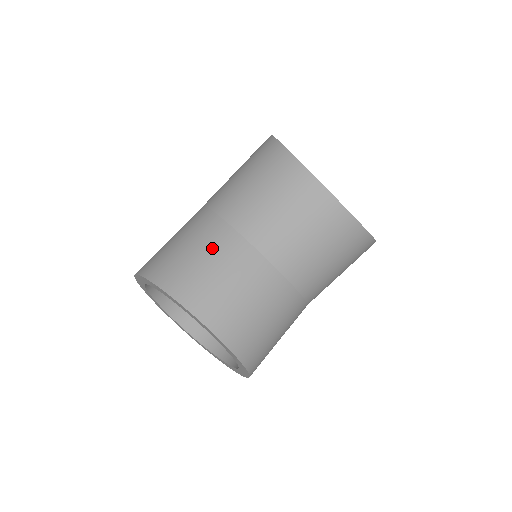
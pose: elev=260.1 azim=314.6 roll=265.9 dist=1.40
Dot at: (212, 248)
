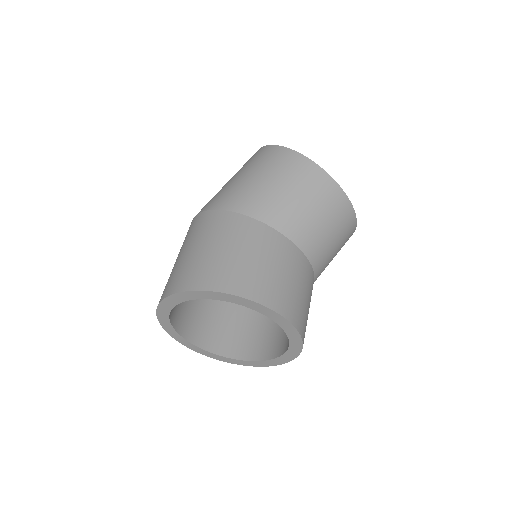
Dot at: (281, 258)
